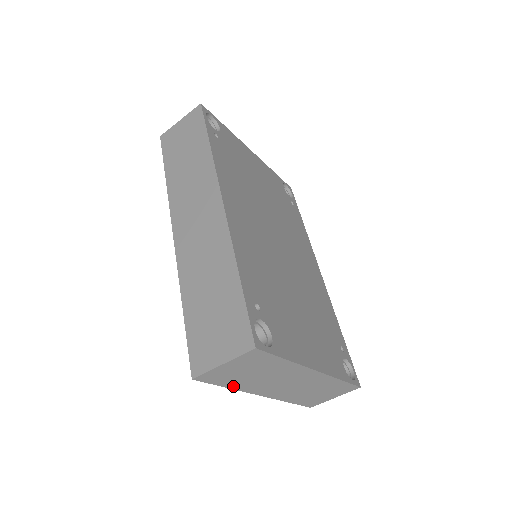
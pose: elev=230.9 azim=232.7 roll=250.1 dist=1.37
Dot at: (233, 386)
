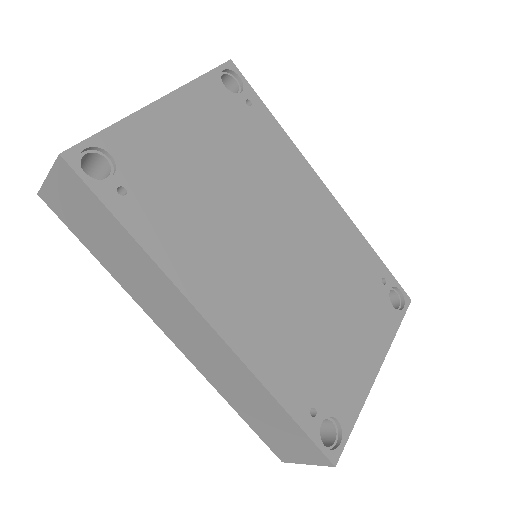
Dot at: occluded
